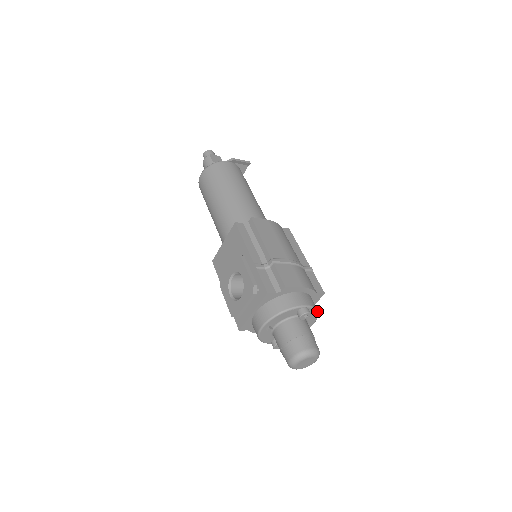
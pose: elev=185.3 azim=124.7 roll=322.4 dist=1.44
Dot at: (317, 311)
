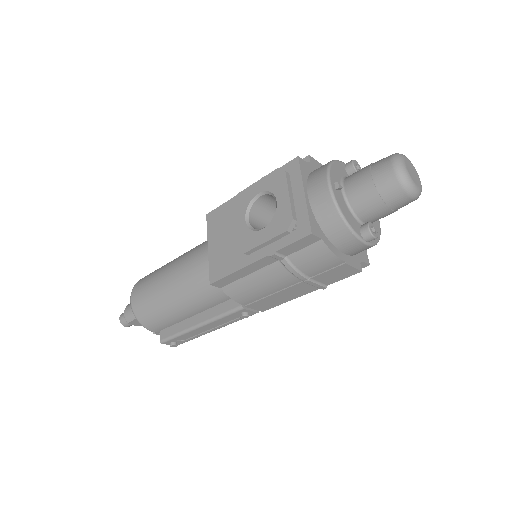
Dot at: occluded
